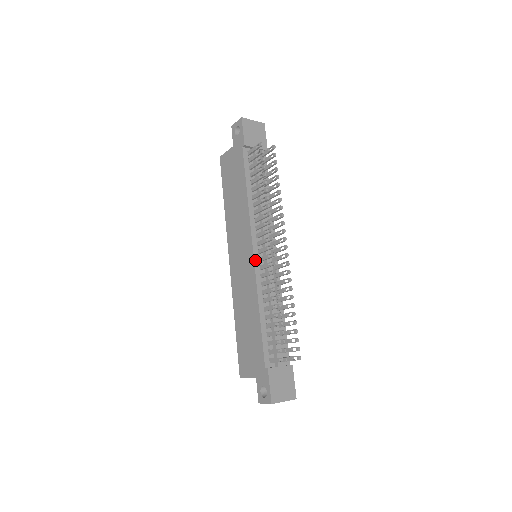
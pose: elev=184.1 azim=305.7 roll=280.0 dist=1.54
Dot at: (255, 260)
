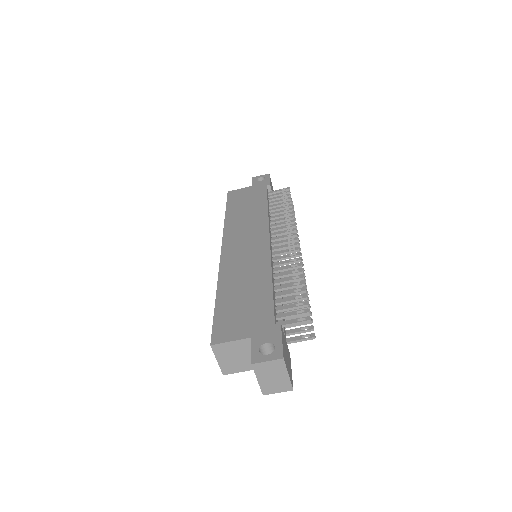
Dot at: (270, 245)
